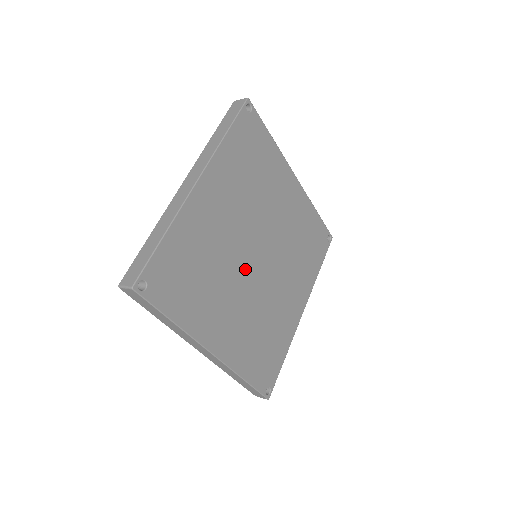
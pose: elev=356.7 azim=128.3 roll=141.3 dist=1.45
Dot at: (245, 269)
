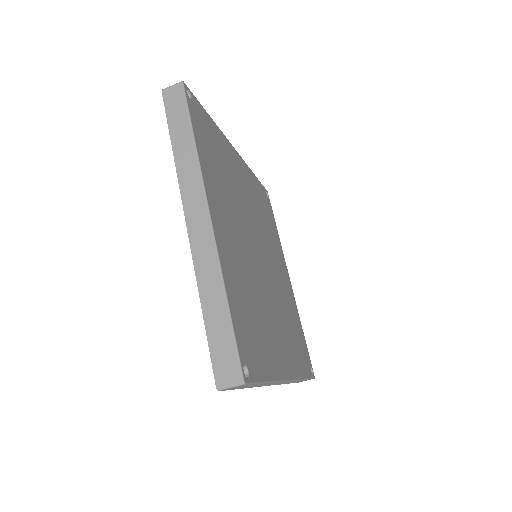
Dot at: (249, 237)
